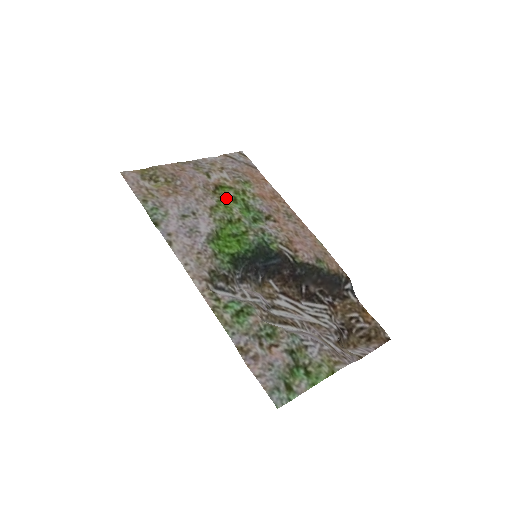
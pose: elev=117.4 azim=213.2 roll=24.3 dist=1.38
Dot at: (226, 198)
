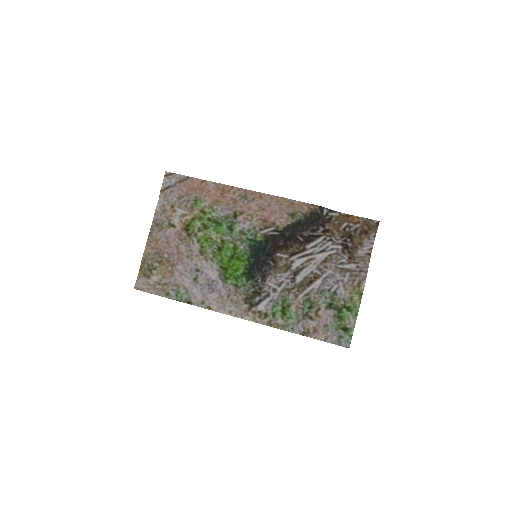
Dot at: (199, 232)
